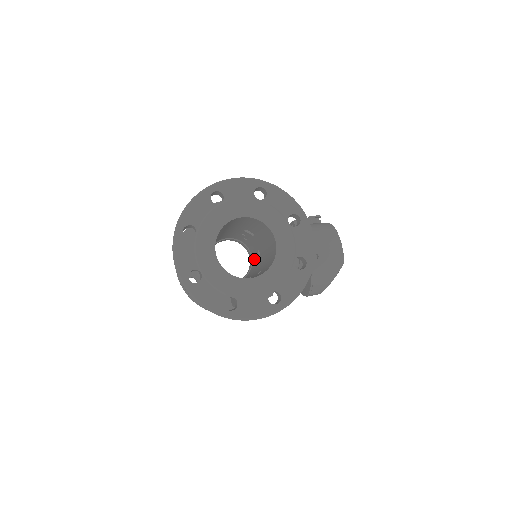
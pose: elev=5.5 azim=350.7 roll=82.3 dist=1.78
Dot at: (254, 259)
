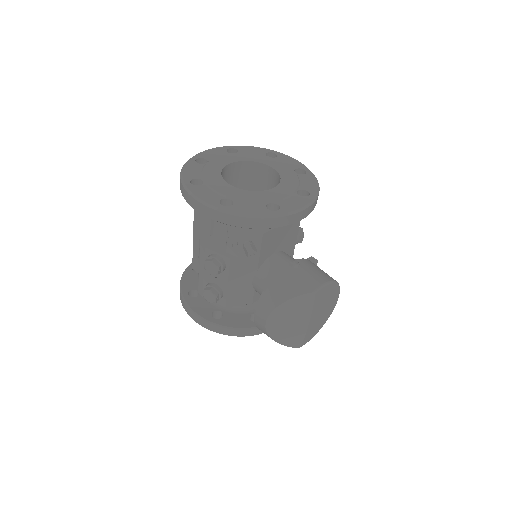
Dot at: occluded
